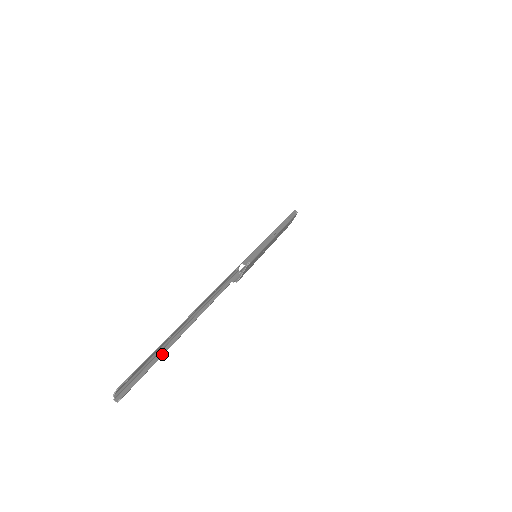
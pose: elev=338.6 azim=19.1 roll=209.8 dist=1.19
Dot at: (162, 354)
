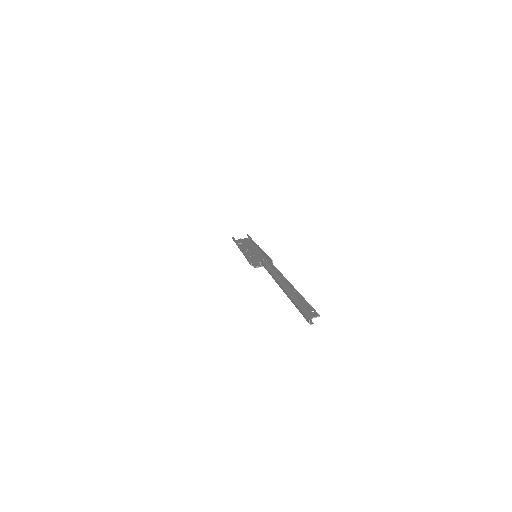
Dot at: occluded
